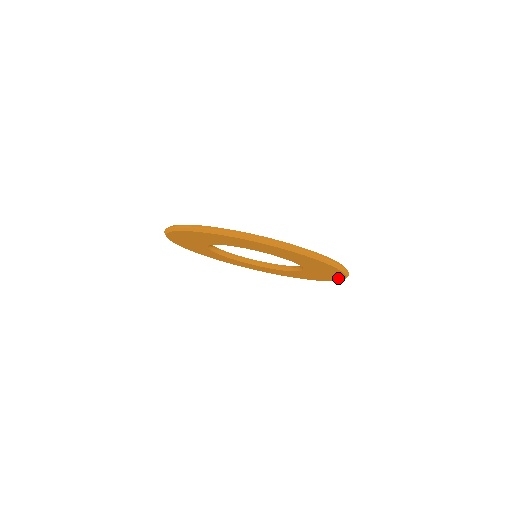
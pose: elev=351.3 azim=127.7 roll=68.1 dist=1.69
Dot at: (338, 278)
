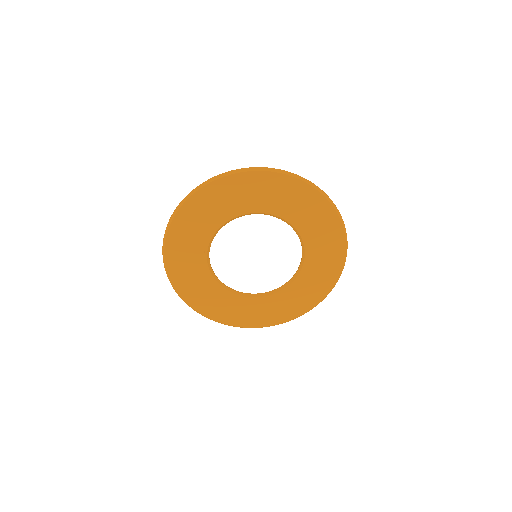
Dot at: (313, 303)
